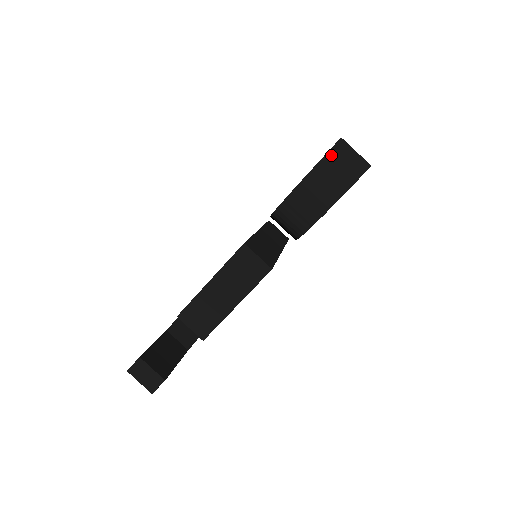
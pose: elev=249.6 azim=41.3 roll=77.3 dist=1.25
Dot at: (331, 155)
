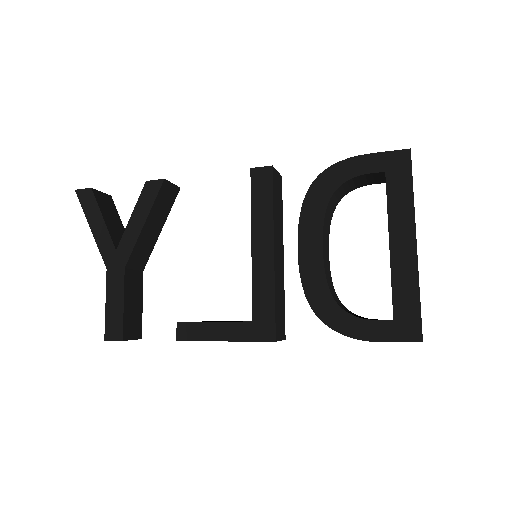
Dot at: occluded
